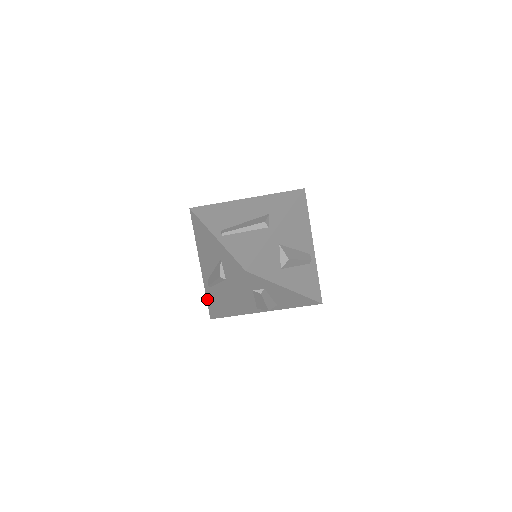
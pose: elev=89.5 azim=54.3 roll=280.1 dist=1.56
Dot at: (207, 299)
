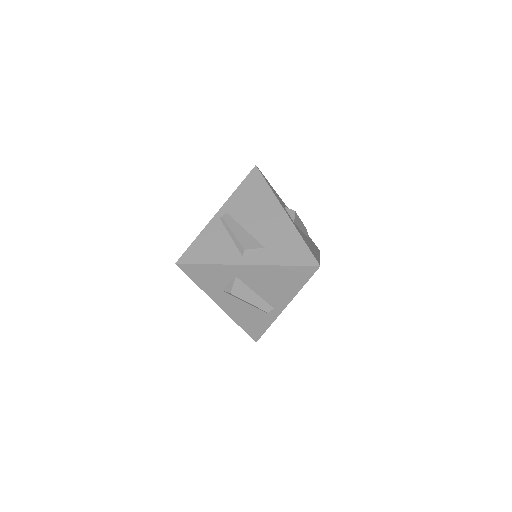
Dot at: occluded
